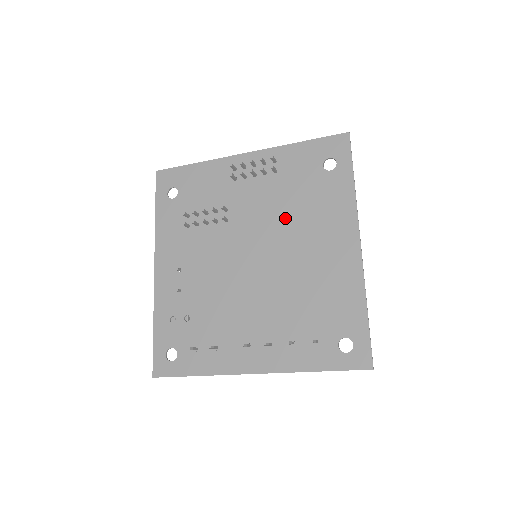
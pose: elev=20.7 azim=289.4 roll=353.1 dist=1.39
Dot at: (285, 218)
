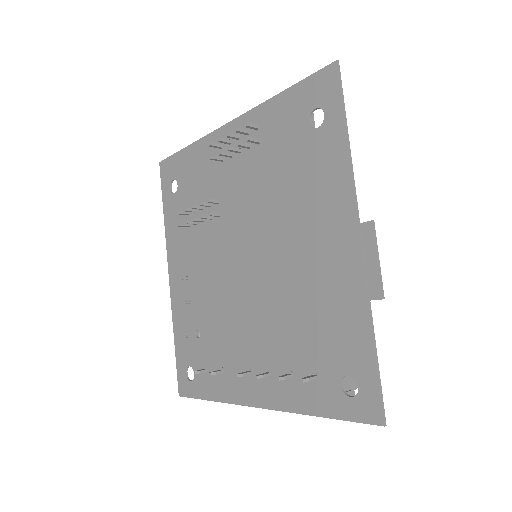
Dot at: (273, 206)
